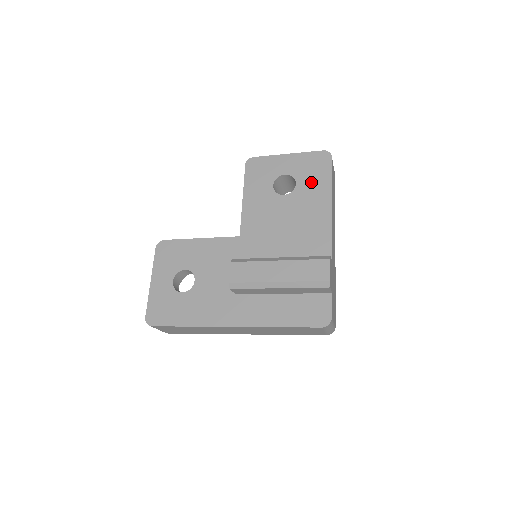
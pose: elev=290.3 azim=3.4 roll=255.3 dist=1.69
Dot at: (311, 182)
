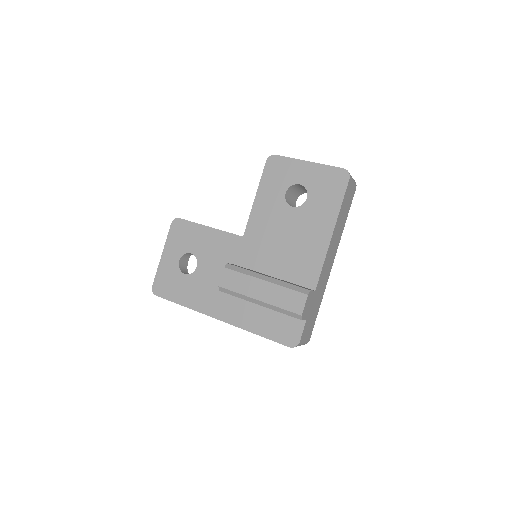
Dot at: (321, 201)
